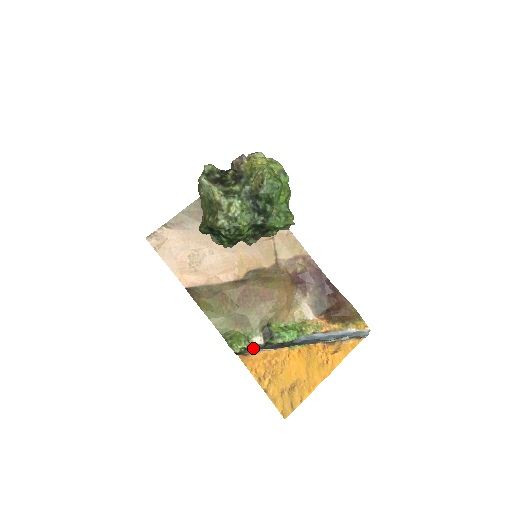
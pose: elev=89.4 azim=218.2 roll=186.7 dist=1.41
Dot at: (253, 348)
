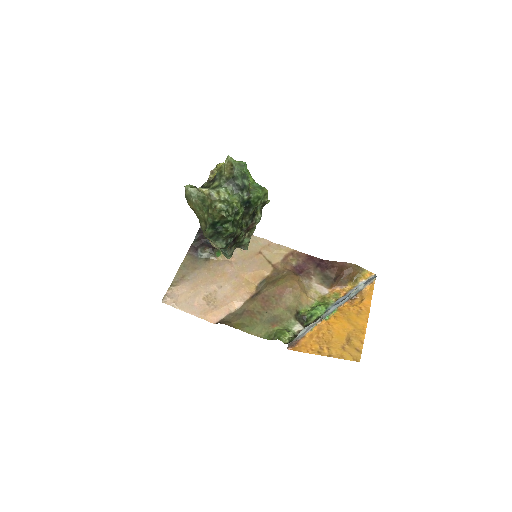
Dot at: occluded
